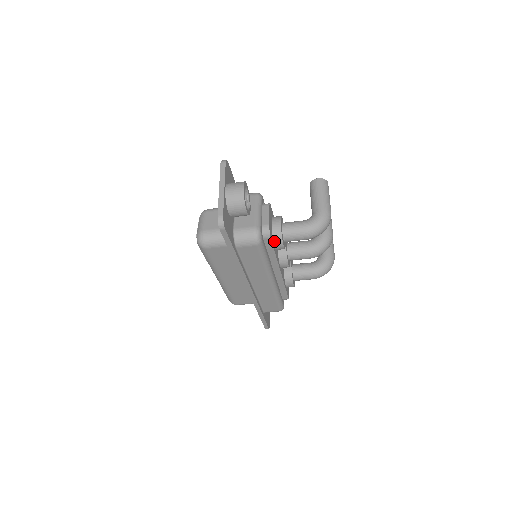
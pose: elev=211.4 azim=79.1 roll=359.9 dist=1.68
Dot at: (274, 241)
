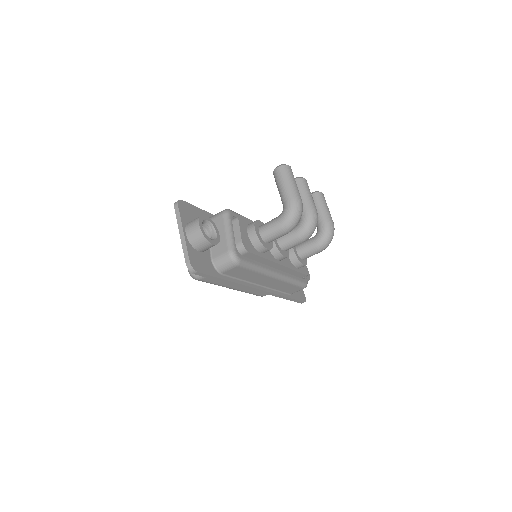
Dot at: (256, 249)
